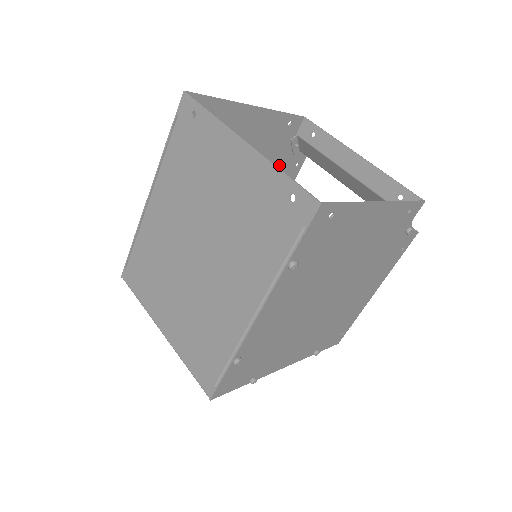
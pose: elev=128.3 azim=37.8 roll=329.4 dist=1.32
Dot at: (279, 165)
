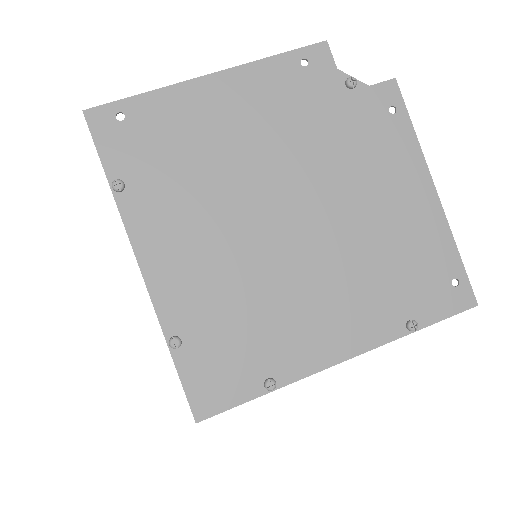
Dot at: occluded
